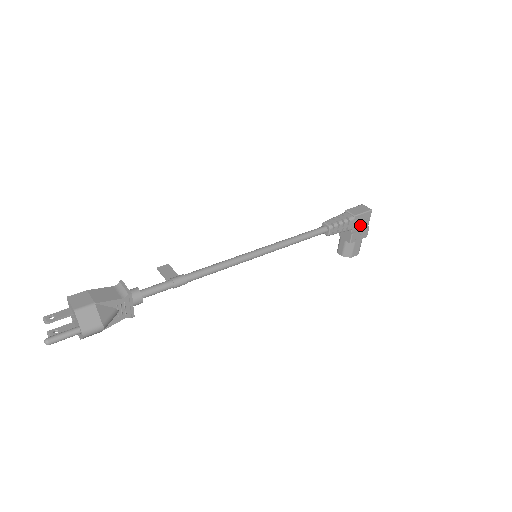
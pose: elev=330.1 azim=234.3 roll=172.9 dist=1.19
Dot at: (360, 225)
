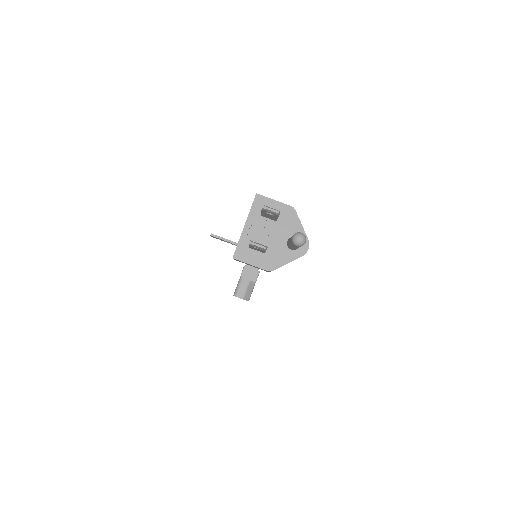
Dot at: occluded
